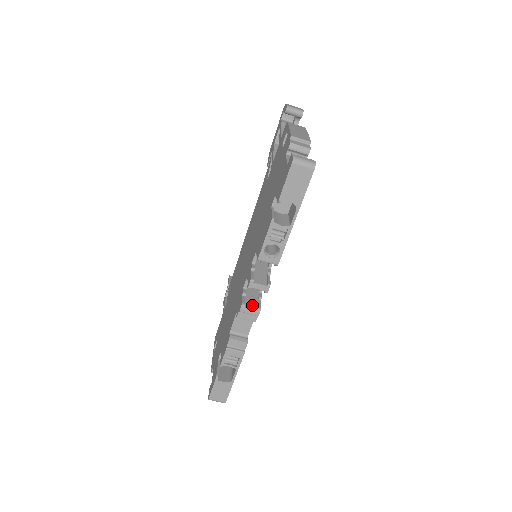
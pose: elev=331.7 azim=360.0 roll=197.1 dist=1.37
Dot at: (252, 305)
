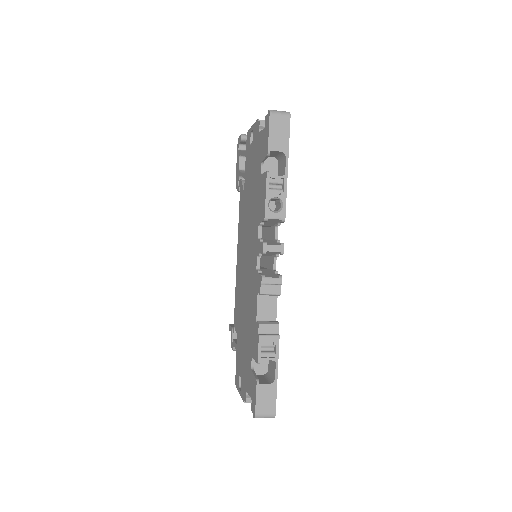
Dot at: (272, 276)
